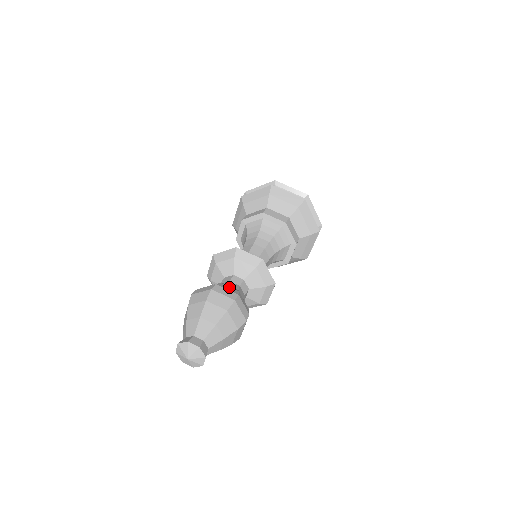
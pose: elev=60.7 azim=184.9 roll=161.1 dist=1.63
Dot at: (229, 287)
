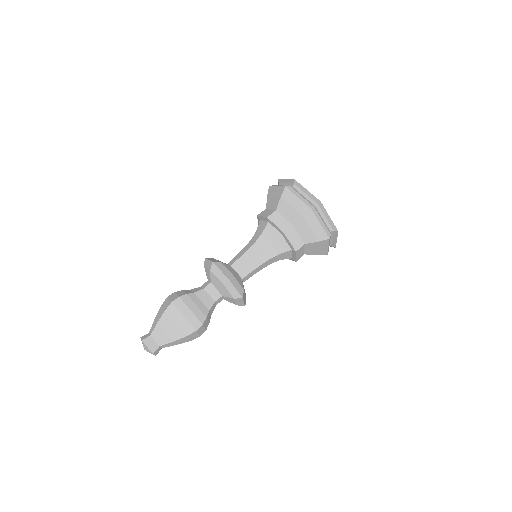
Dot at: (201, 312)
